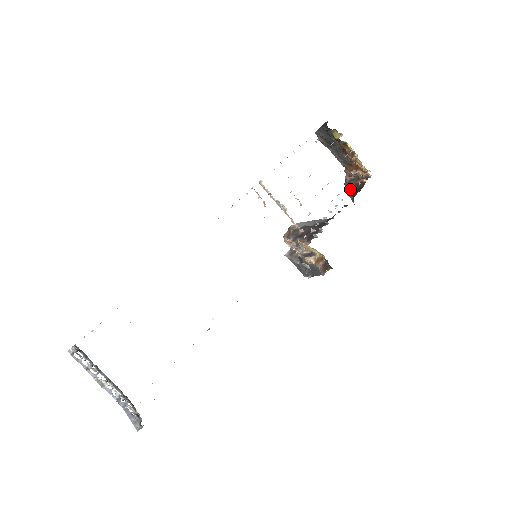
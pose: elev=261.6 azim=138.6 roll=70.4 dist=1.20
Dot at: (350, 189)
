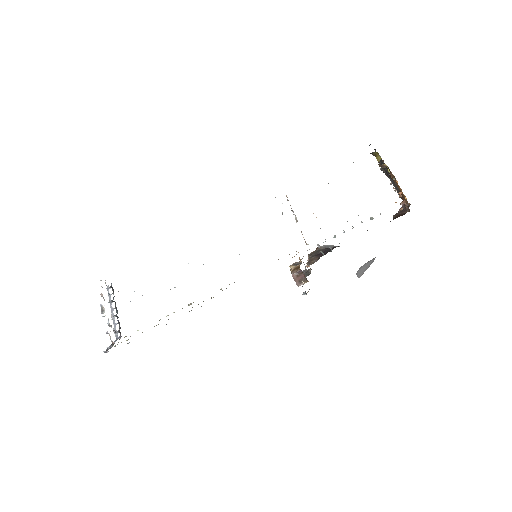
Dot at: occluded
